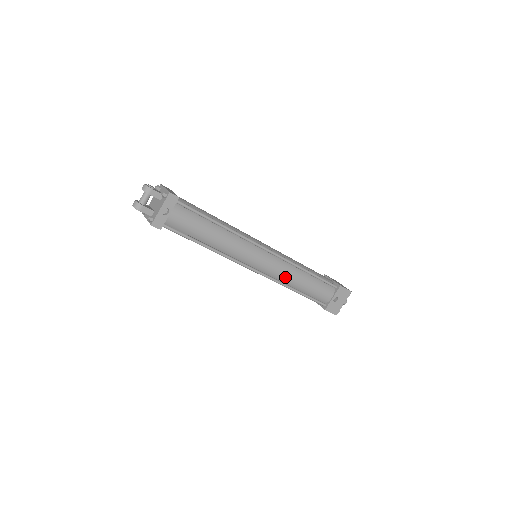
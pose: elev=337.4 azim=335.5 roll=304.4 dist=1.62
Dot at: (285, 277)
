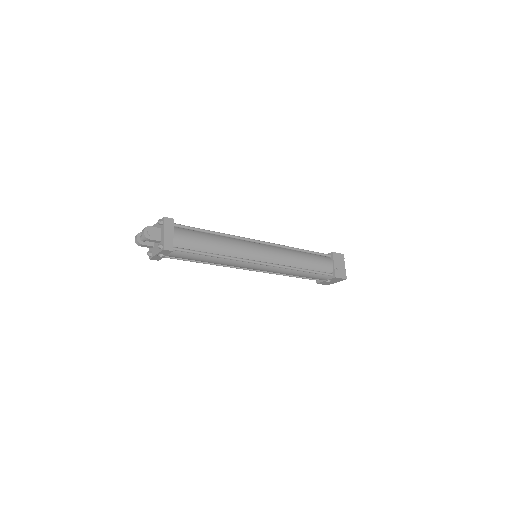
Dot at: occluded
